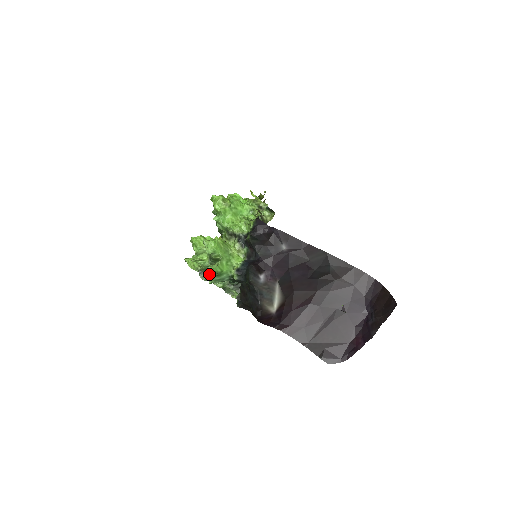
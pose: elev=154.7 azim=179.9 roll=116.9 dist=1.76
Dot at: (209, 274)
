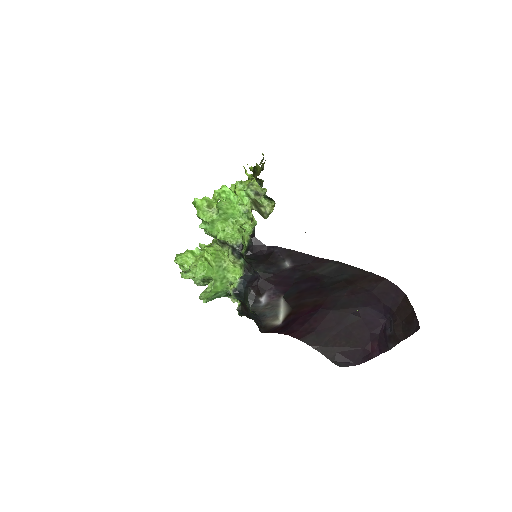
Dot at: occluded
